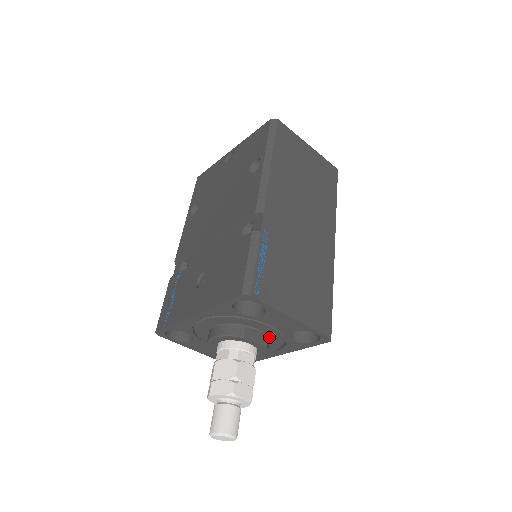
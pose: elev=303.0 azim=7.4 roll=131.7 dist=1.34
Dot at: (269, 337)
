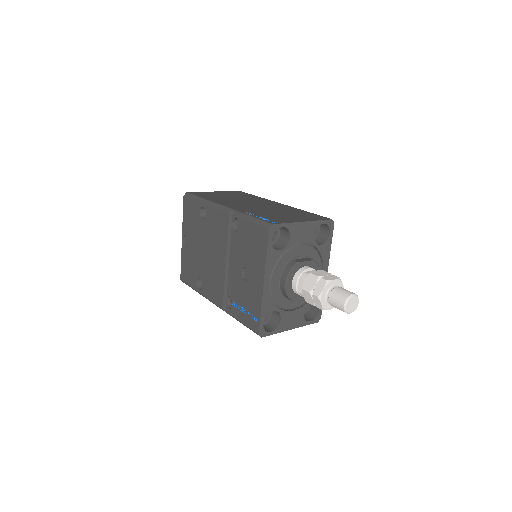
Dot at: (309, 258)
